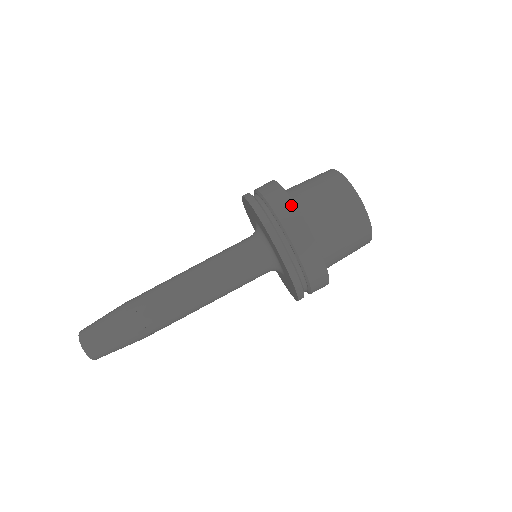
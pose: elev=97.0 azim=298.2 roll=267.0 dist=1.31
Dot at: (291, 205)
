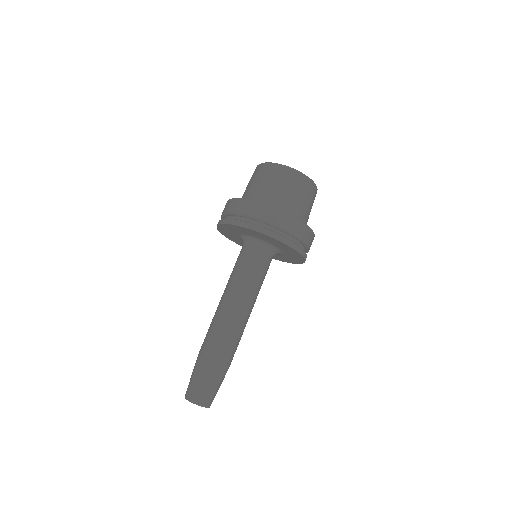
Dot at: (227, 202)
